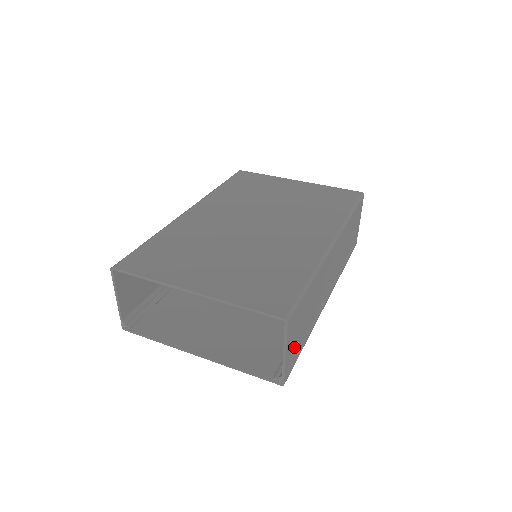
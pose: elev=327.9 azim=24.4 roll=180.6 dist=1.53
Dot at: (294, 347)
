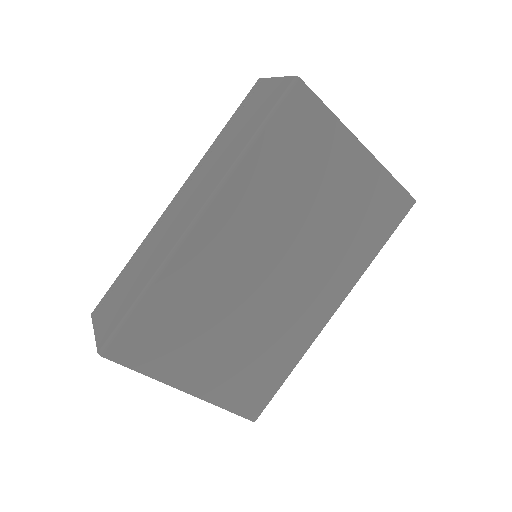
Dot at: occluded
